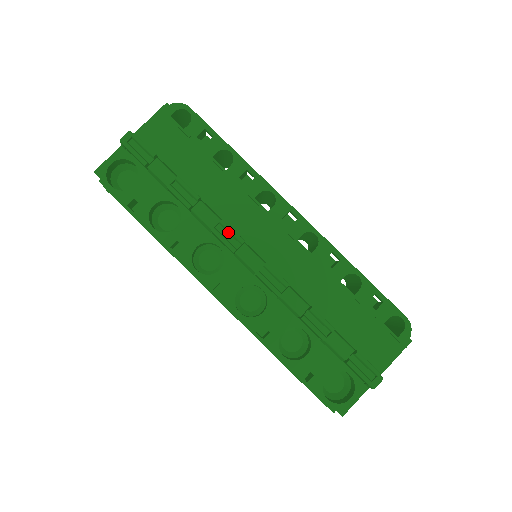
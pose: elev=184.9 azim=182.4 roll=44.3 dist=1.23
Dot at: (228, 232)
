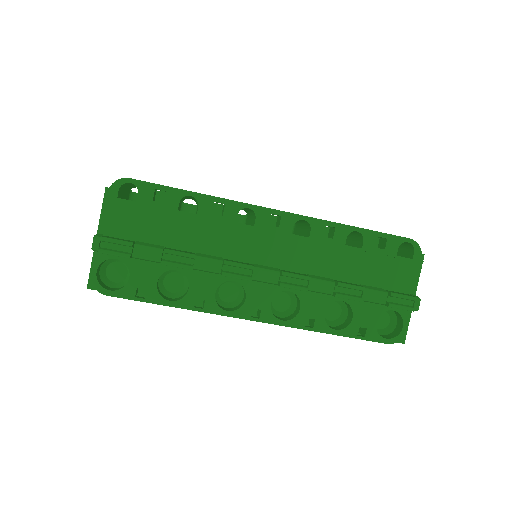
Dot at: (235, 267)
